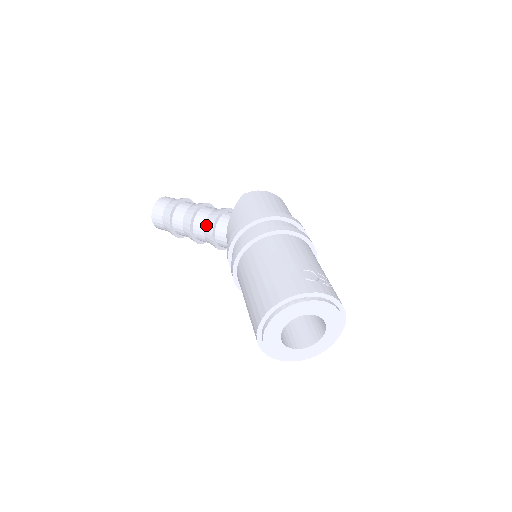
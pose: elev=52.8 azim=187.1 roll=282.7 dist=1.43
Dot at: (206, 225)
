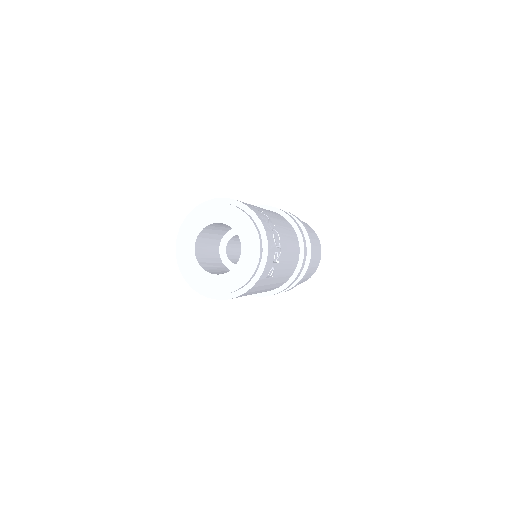
Dot at: occluded
